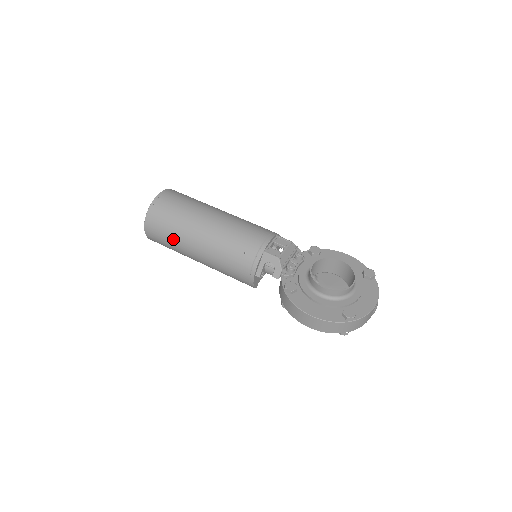
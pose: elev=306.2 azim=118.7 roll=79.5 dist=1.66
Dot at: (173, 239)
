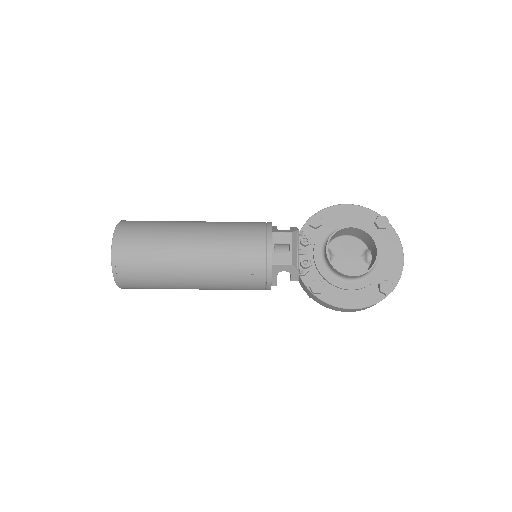
Dot at: (160, 287)
